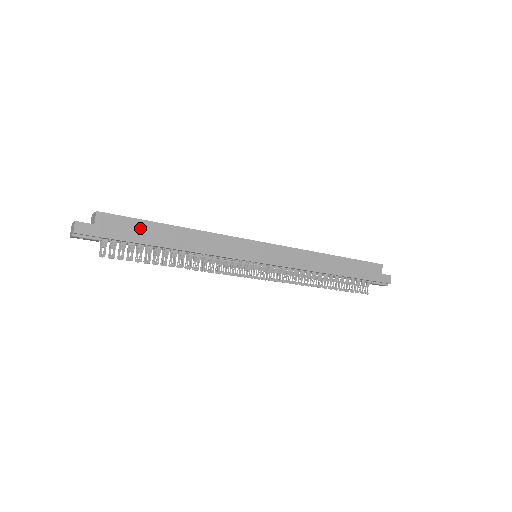
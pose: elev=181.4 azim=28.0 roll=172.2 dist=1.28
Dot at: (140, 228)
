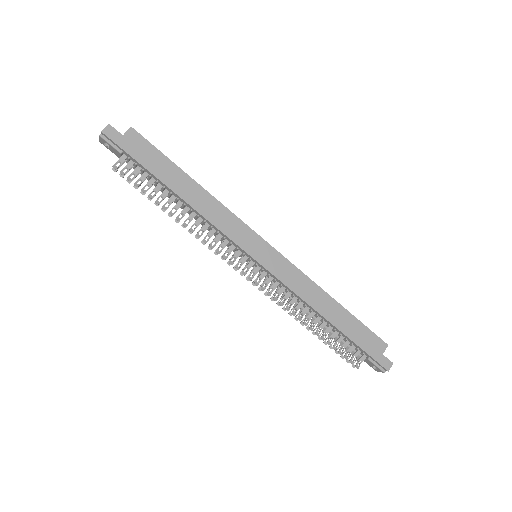
Dot at: (160, 162)
